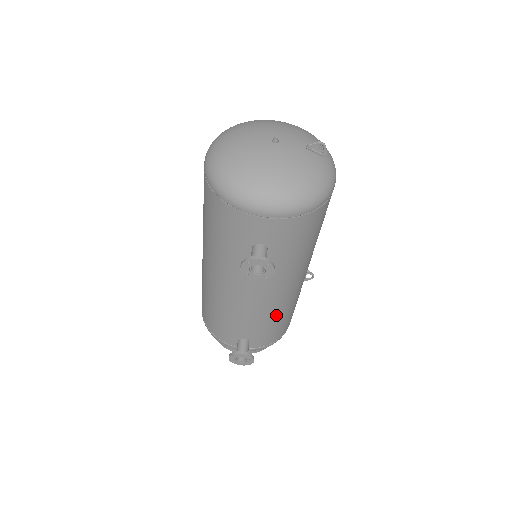
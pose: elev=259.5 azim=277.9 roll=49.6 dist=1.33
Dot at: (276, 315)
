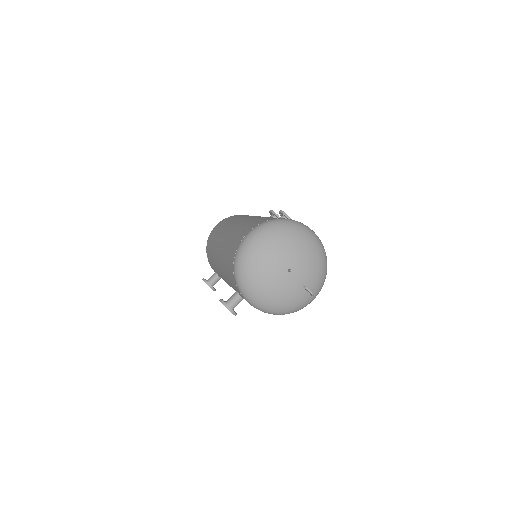
Dot at: occluded
